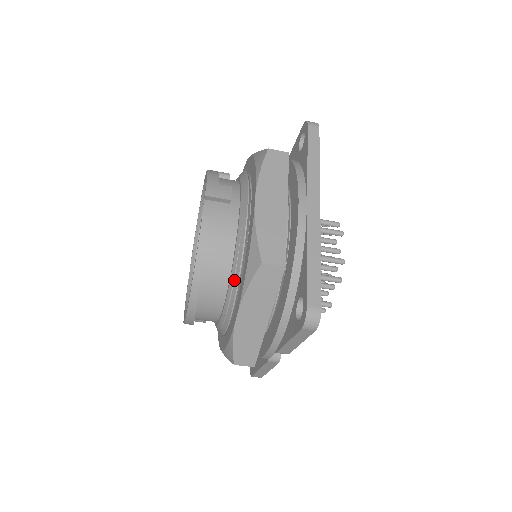
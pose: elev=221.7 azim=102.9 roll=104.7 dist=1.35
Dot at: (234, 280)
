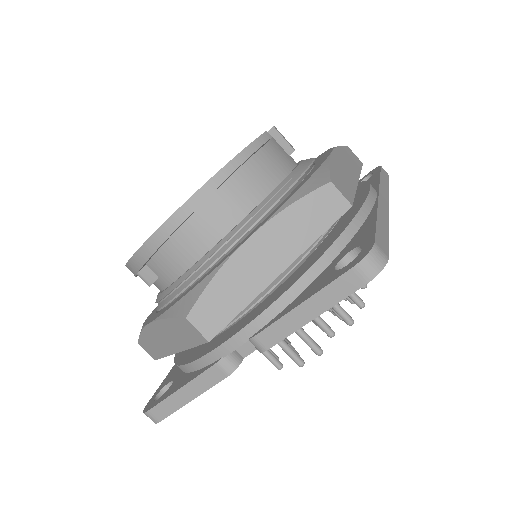
Dot at: (263, 207)
